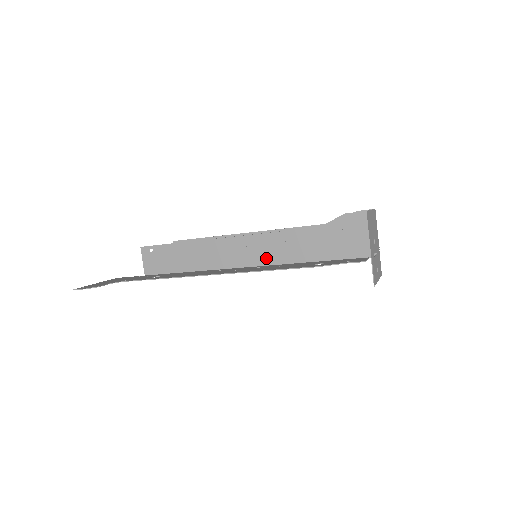
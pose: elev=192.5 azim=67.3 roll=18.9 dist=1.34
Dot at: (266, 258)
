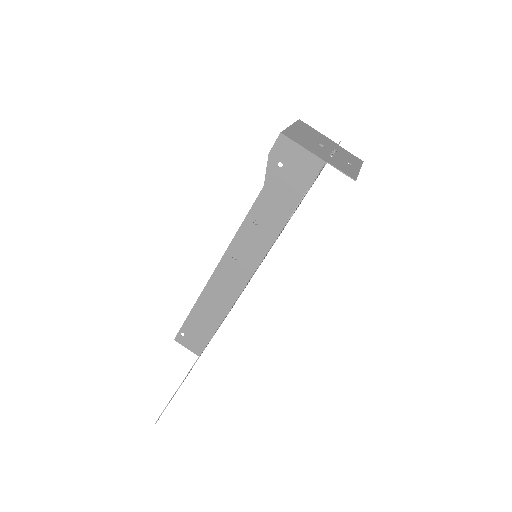
Dot at: (257, 252)
